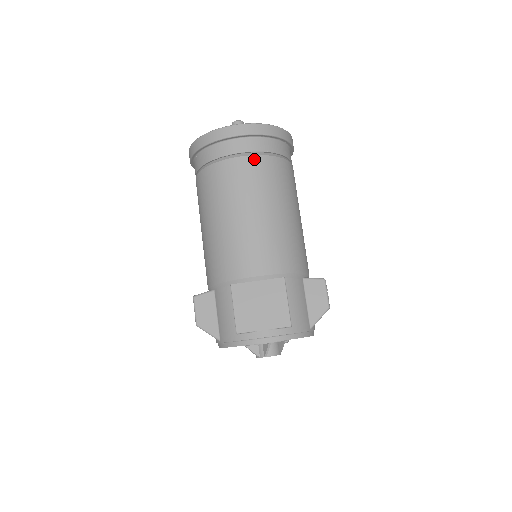
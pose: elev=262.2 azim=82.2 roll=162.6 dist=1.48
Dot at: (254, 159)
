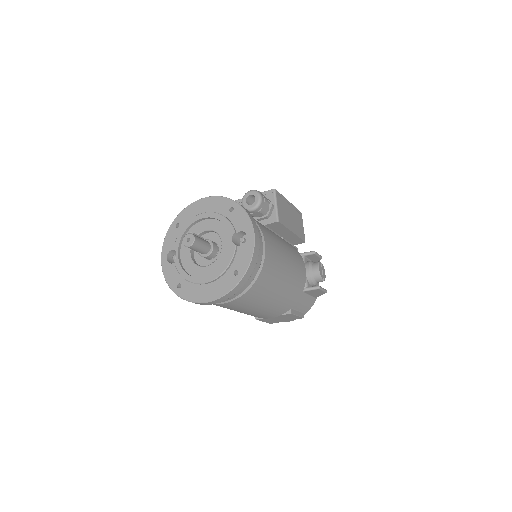
Dot at: (236, 301)
